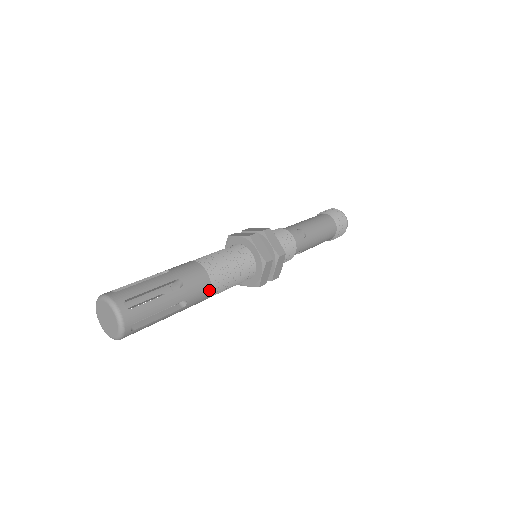
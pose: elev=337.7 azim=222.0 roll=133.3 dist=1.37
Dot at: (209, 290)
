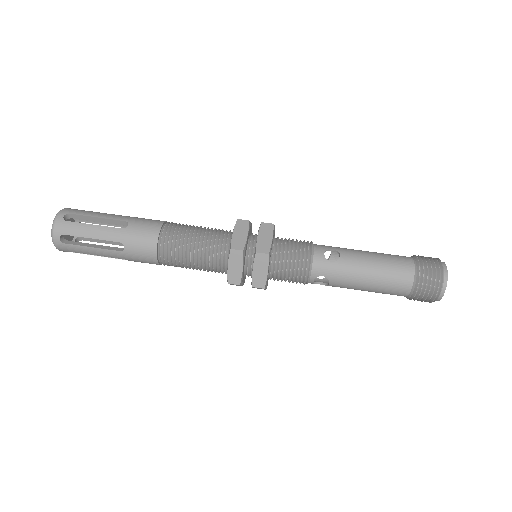
Dot at: (154, 248)
